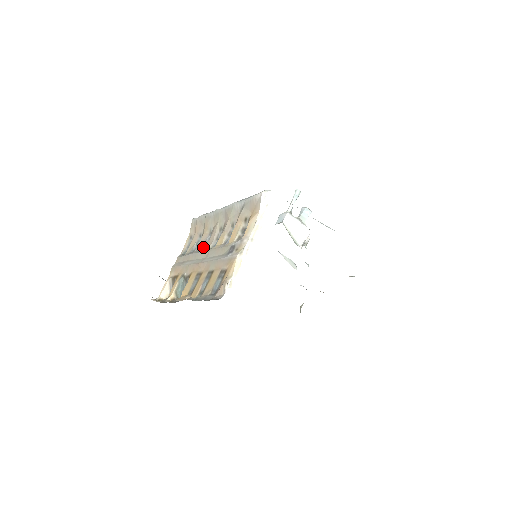
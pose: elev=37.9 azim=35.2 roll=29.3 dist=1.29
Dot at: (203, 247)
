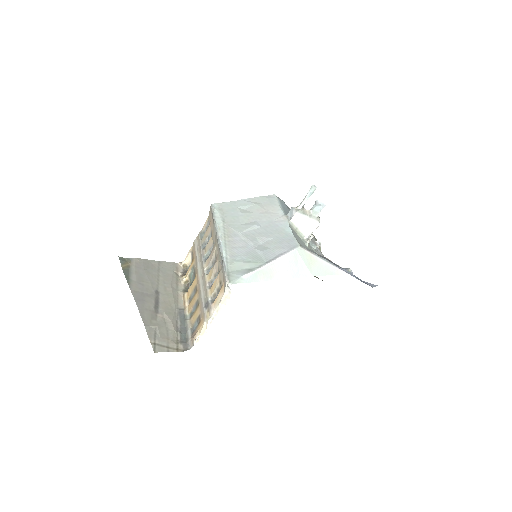
Dot at: (207, 254)
